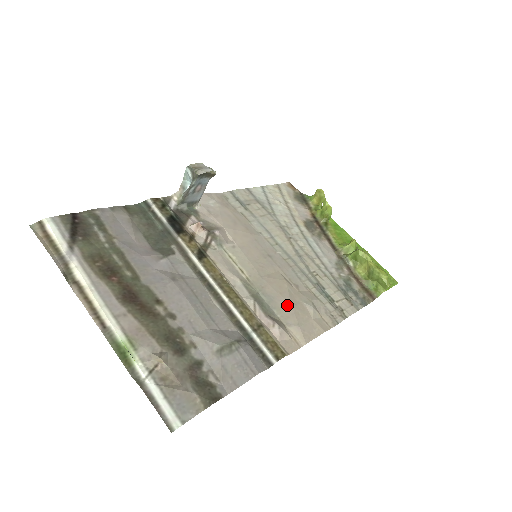
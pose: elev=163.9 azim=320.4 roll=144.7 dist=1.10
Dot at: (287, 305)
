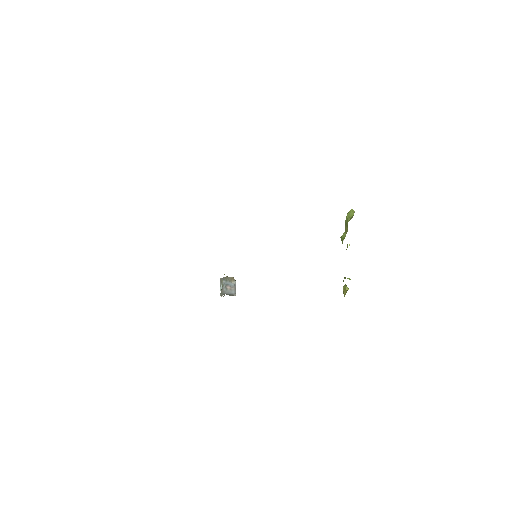
Dot at: occluded
